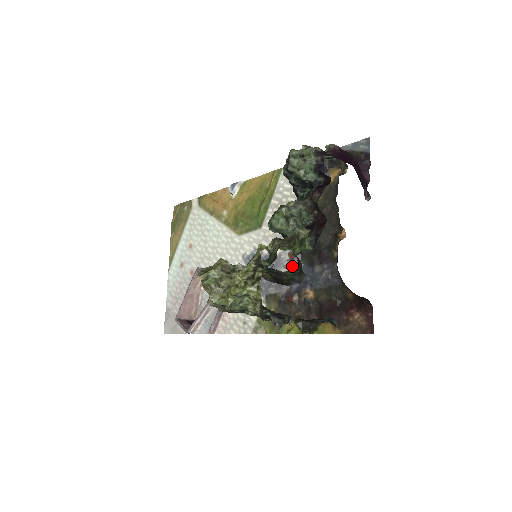
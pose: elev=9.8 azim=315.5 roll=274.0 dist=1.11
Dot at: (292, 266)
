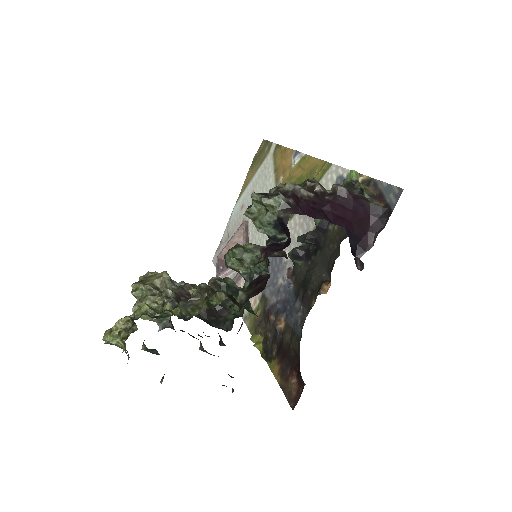
Dot at: (286, 283)
